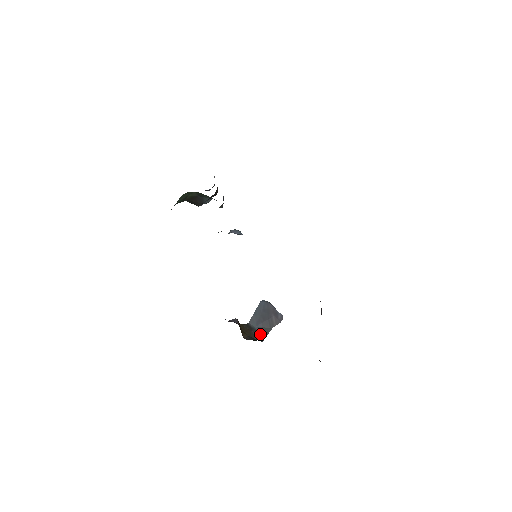
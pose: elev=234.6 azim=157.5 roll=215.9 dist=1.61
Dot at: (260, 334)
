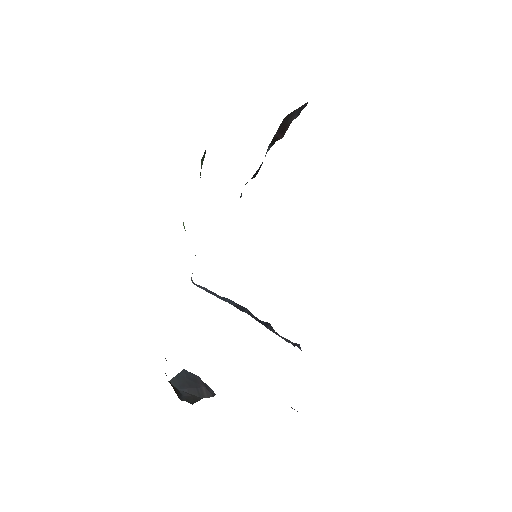
Dot at: (187, 397)
